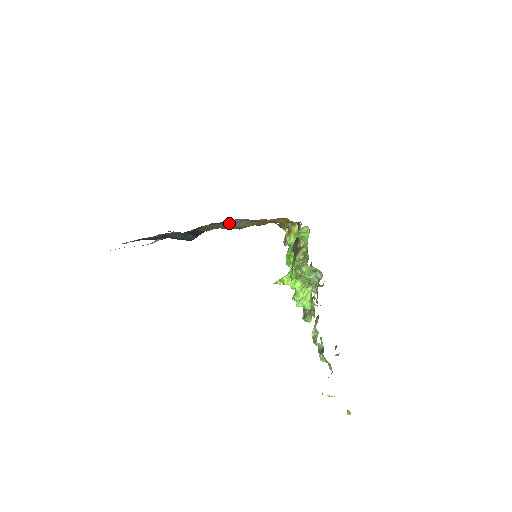
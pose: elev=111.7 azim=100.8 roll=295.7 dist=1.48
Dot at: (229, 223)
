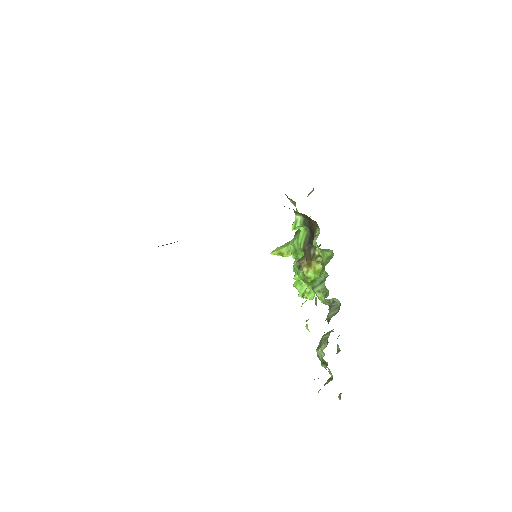
Dot at: occluded
